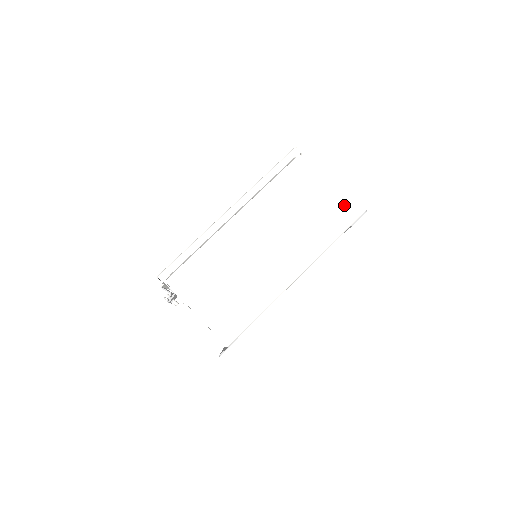
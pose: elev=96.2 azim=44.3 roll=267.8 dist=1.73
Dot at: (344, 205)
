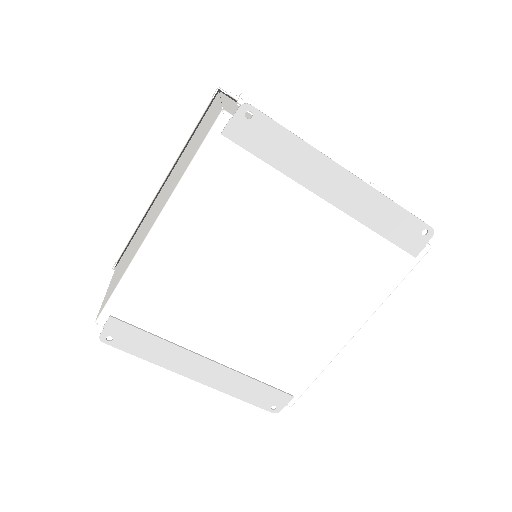
Dot at: (217, 111)
